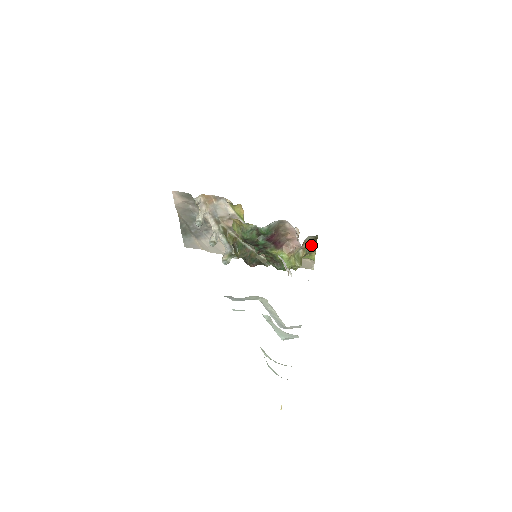
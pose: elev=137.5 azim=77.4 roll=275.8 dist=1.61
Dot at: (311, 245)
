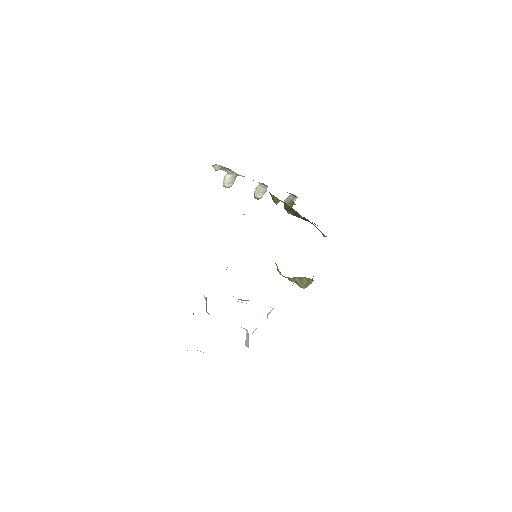
Dot at: occluded
